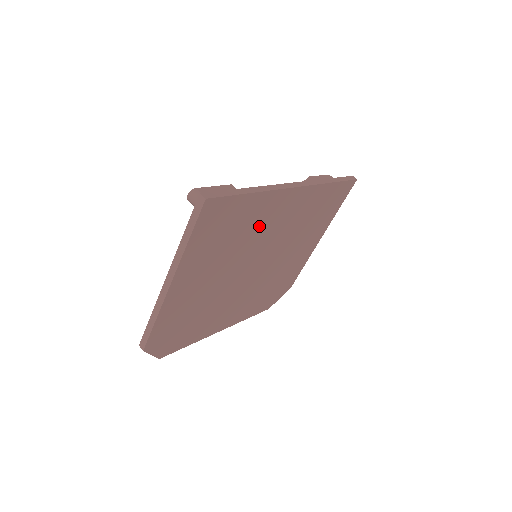
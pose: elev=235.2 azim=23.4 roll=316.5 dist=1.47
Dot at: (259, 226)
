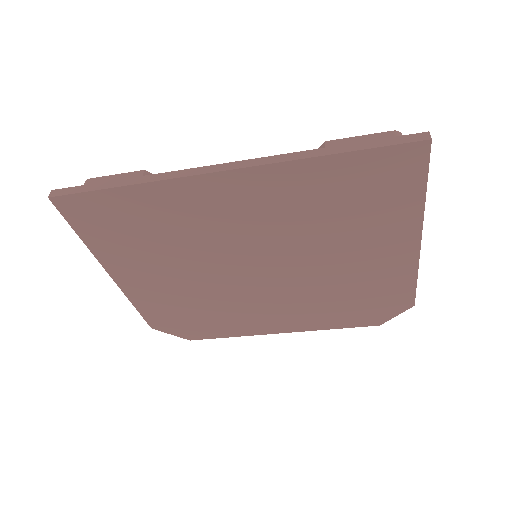
Dot at: (196, 223)
